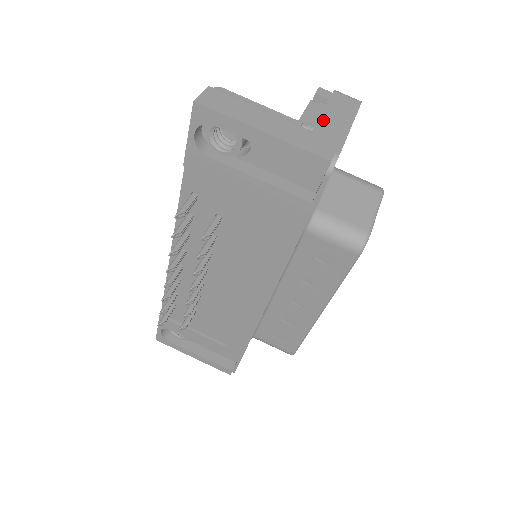
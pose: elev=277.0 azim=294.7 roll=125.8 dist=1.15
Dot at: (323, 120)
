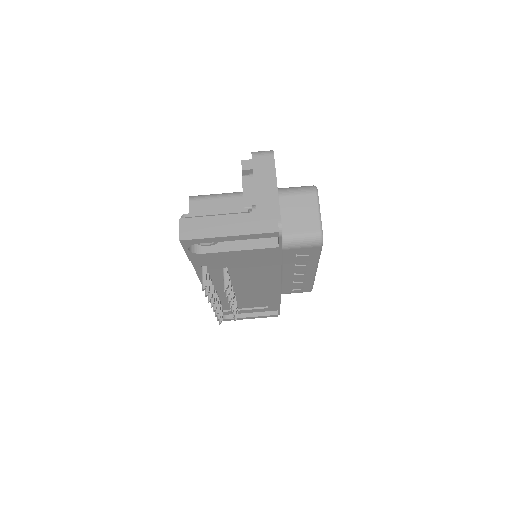
Dot at: (258, 195)
